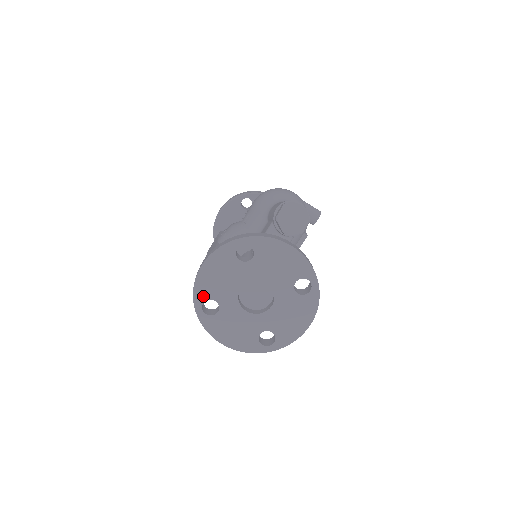
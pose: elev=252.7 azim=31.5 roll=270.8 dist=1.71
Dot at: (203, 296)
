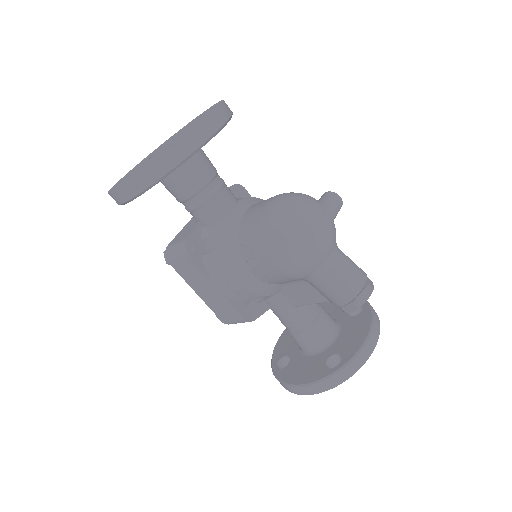
Dot at: occluded
